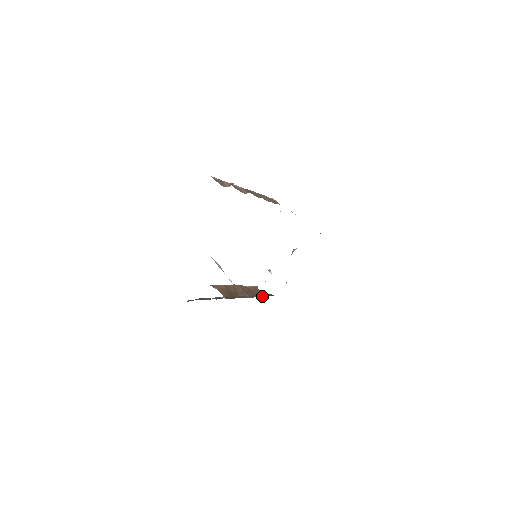
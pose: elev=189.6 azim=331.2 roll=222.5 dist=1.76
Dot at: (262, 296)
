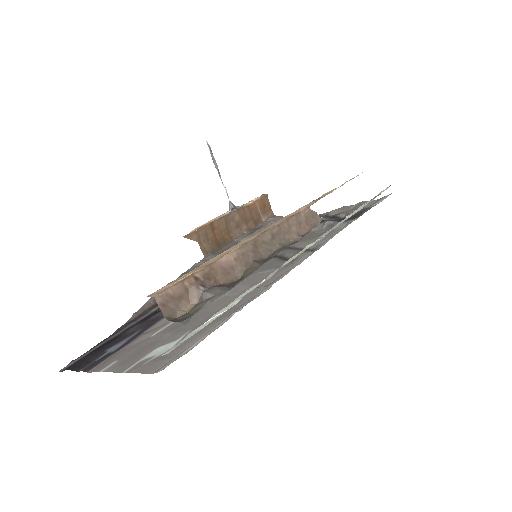
Dot at: (269, 217)
